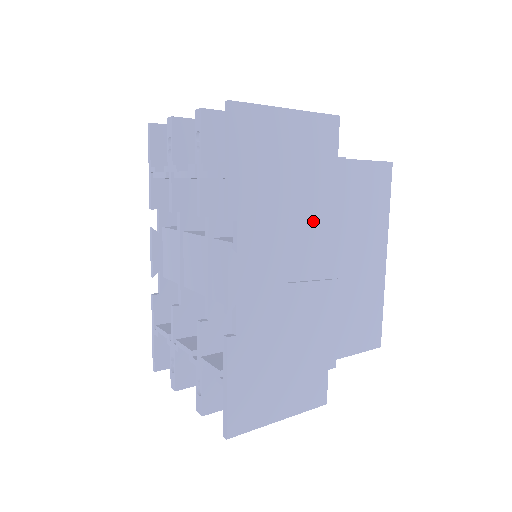
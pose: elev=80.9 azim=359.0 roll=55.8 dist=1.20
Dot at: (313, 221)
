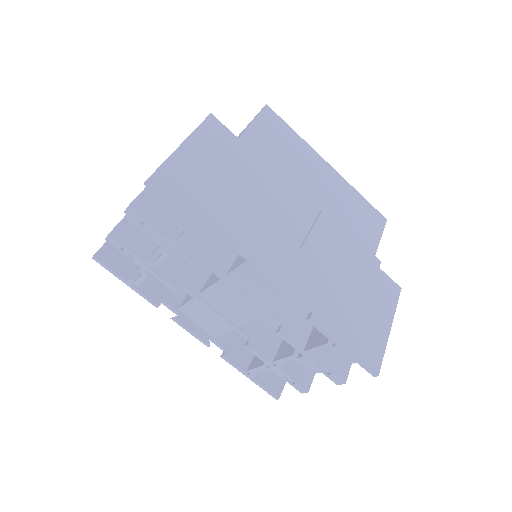
Dot at: (271, 193)
